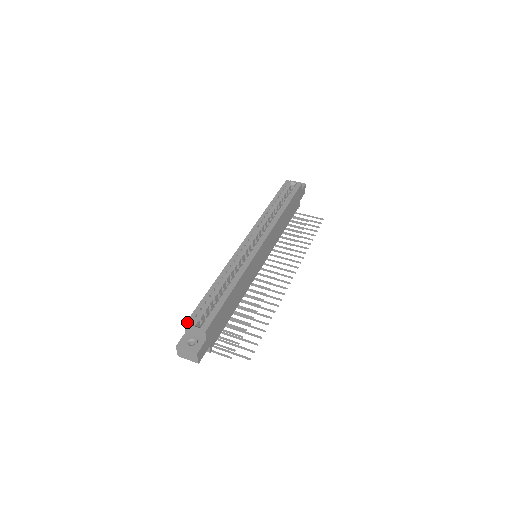
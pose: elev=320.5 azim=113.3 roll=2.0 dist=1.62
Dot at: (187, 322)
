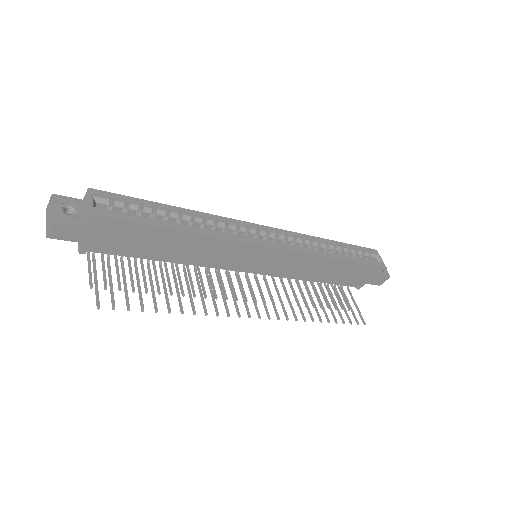
Dot at: (94, 190)
